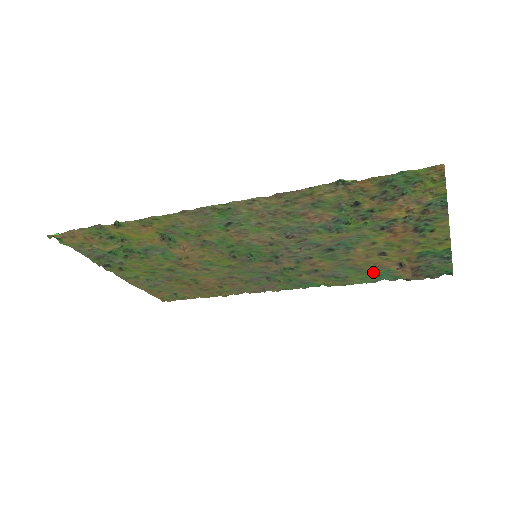
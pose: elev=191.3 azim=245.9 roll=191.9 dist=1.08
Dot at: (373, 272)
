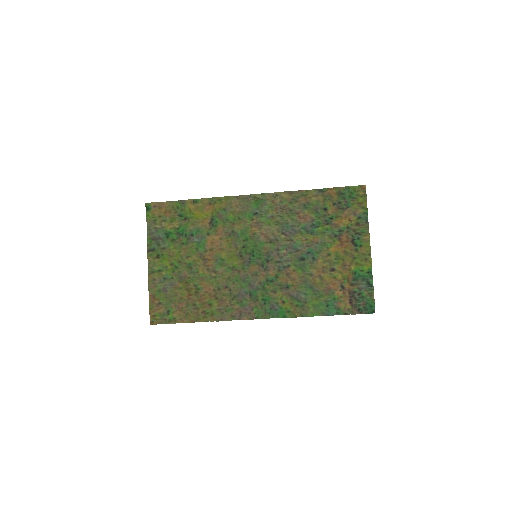
Dot at: (324, 296)
